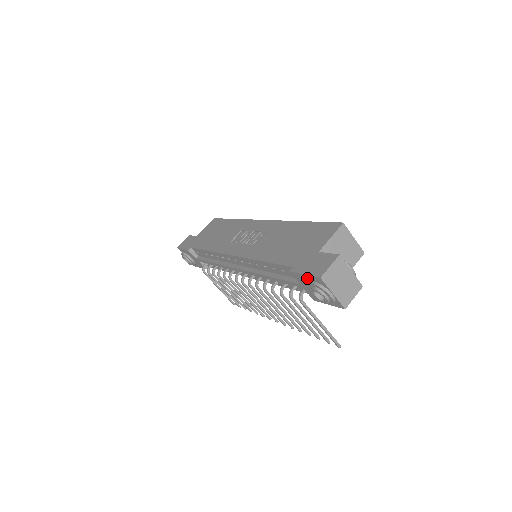
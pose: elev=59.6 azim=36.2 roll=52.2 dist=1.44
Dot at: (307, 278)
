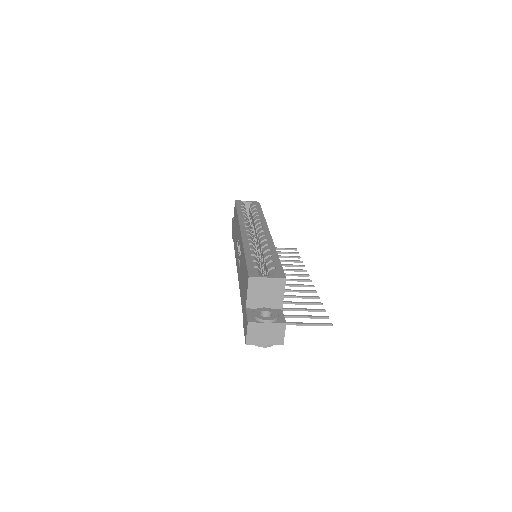
Dot at: occluded
